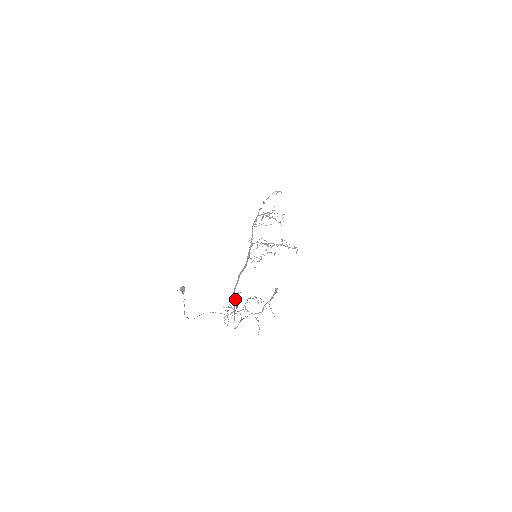
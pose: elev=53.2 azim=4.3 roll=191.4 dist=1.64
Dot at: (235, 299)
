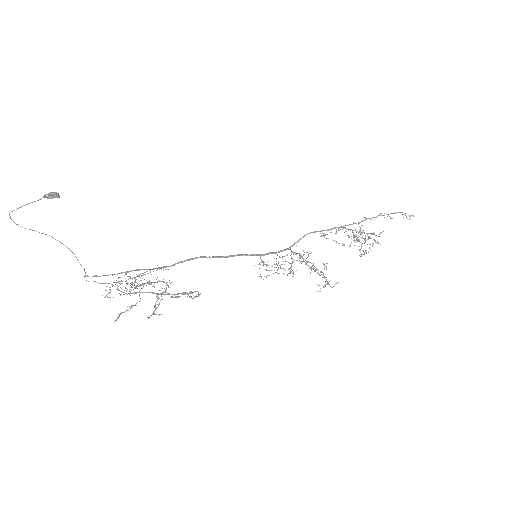
Dot at: occluded
